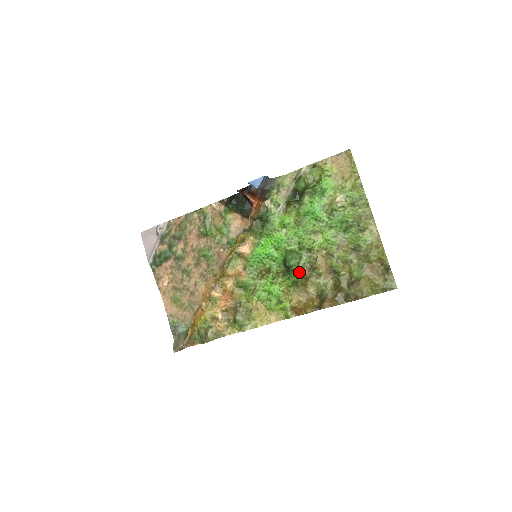
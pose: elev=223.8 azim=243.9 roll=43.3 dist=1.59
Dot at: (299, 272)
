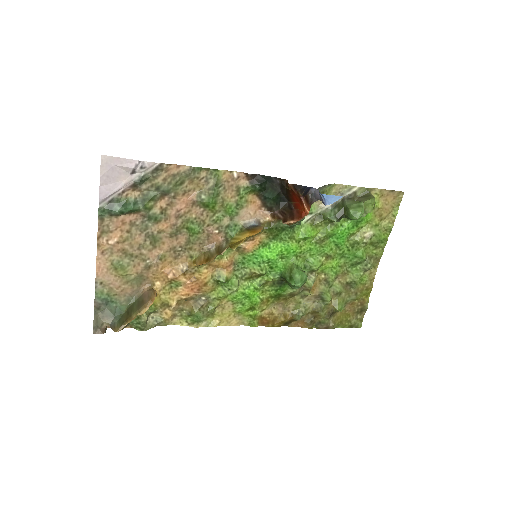
Dot at: (291, 288)
